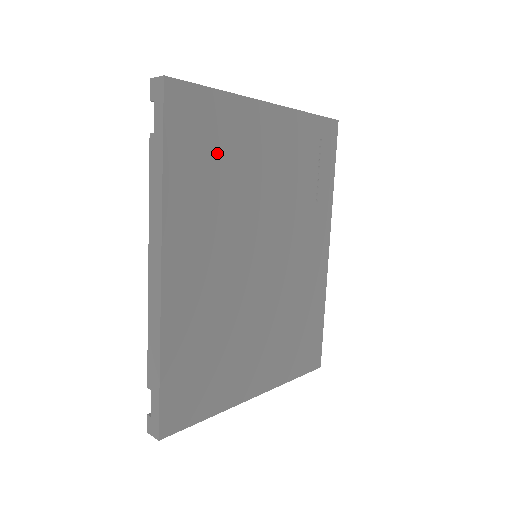
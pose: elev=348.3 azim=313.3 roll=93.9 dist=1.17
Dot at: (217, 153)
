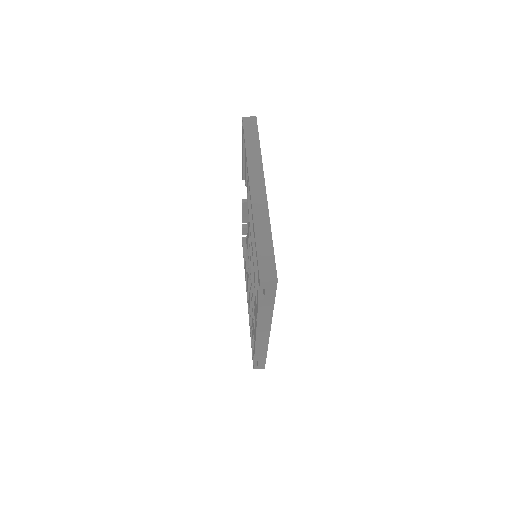
Dot at: occluded
